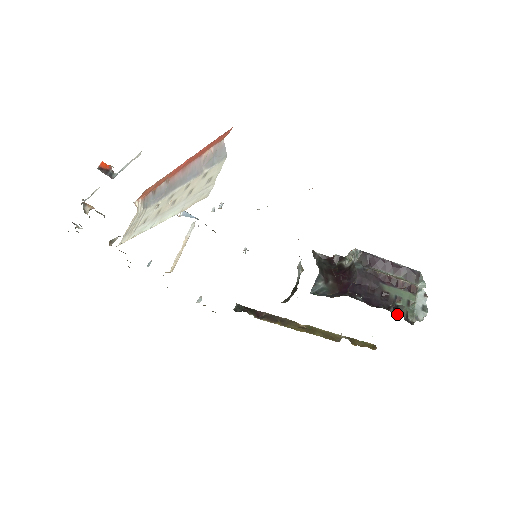
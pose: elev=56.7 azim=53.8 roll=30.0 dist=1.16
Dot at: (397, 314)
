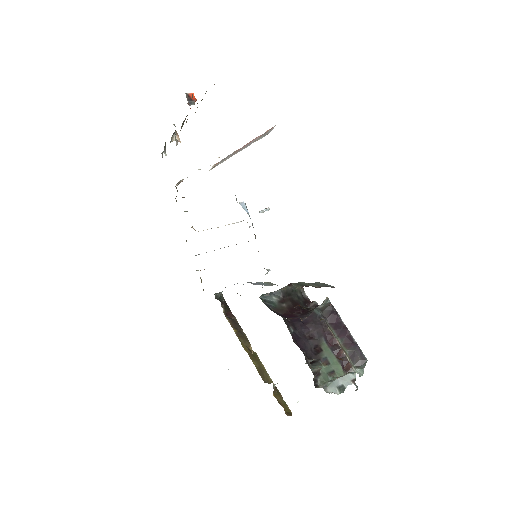
Dot at: (307, 362)
